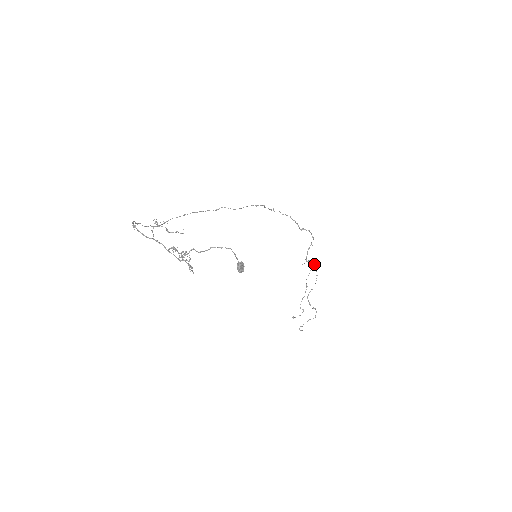
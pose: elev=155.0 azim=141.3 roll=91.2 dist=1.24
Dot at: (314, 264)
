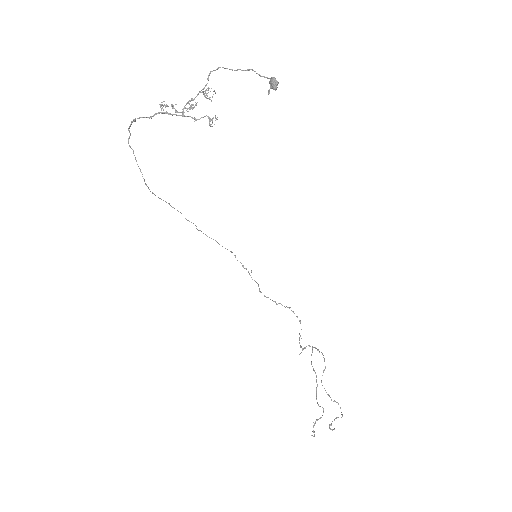
Dot at: (313, 347)
